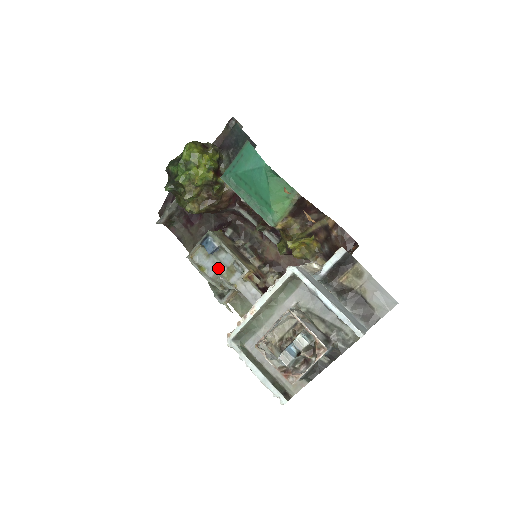
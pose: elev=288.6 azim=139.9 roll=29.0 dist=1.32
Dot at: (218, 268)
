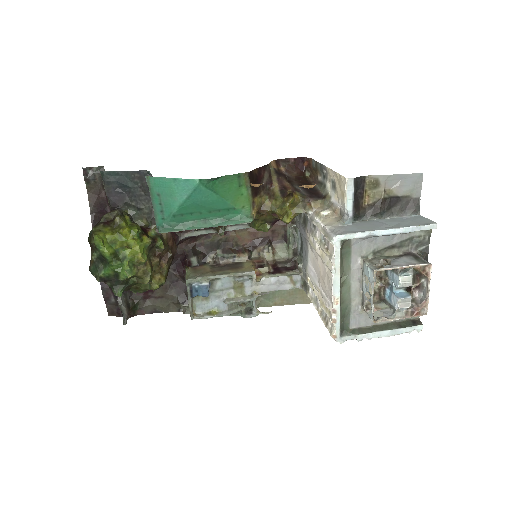
Dot at: (226, 297)
